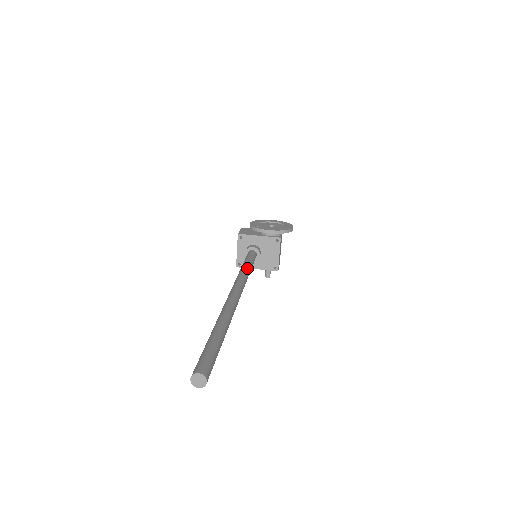
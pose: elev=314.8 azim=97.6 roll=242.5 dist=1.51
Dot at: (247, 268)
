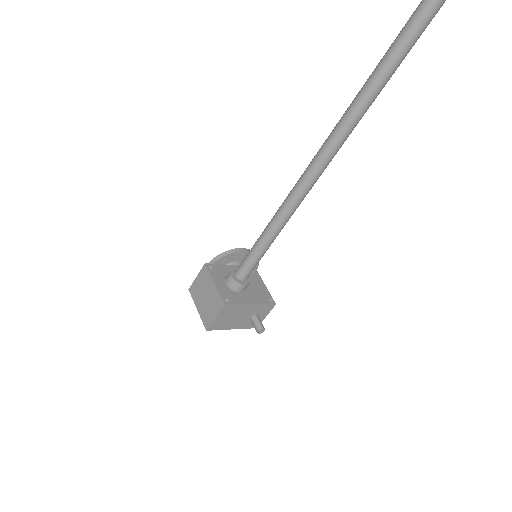
Dot at: occluded
